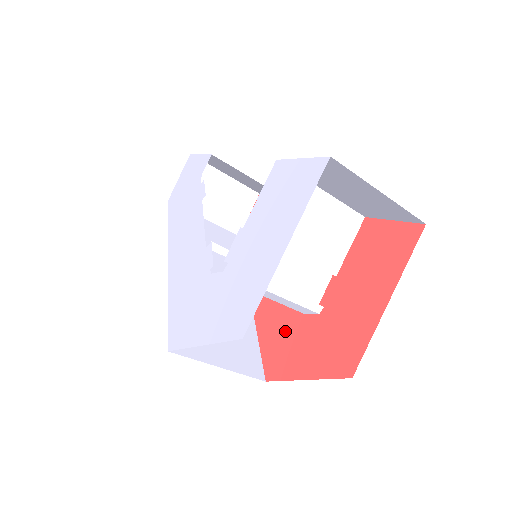
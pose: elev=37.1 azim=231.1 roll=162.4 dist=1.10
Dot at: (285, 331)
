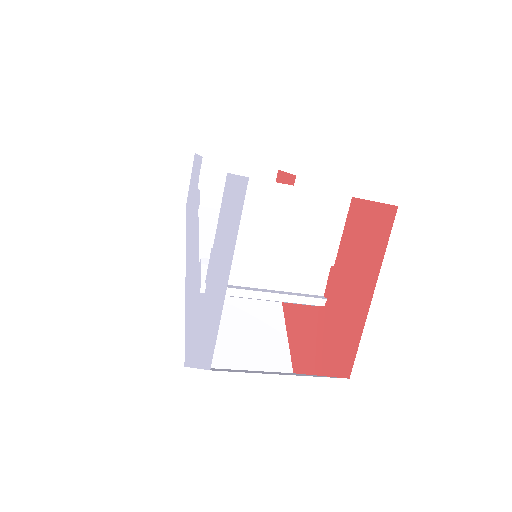
Dot at: (303, 322)
